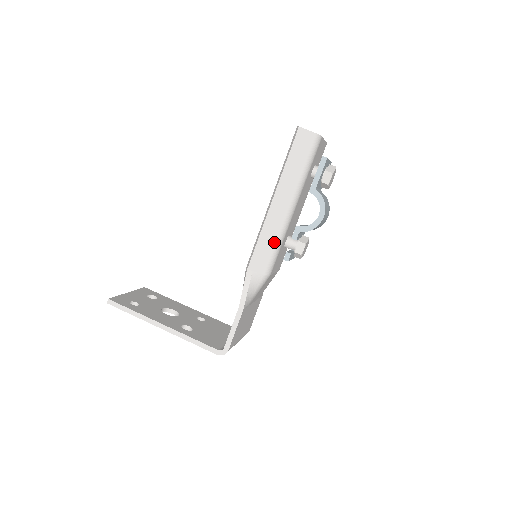
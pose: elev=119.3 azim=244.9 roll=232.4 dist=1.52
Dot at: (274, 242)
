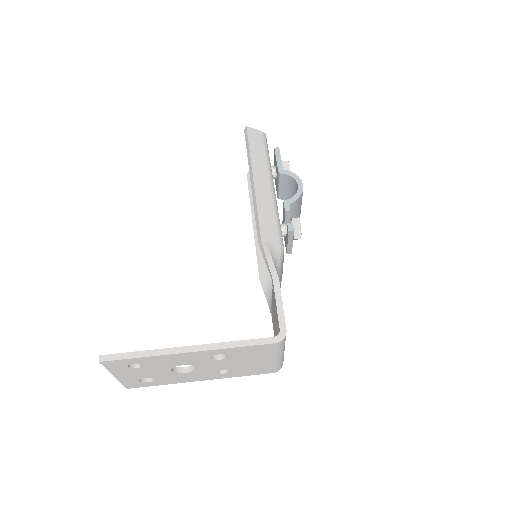
Dot at: (272, 214)
